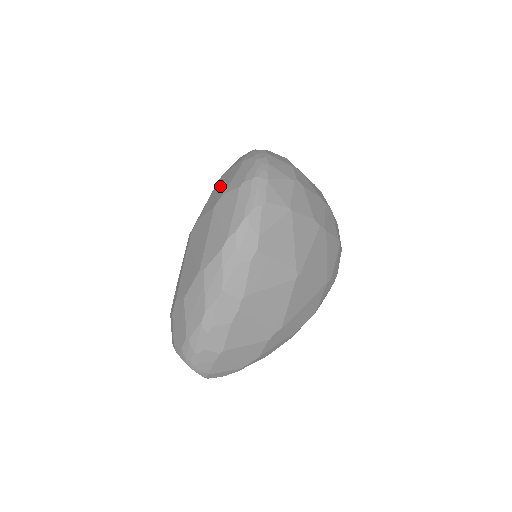
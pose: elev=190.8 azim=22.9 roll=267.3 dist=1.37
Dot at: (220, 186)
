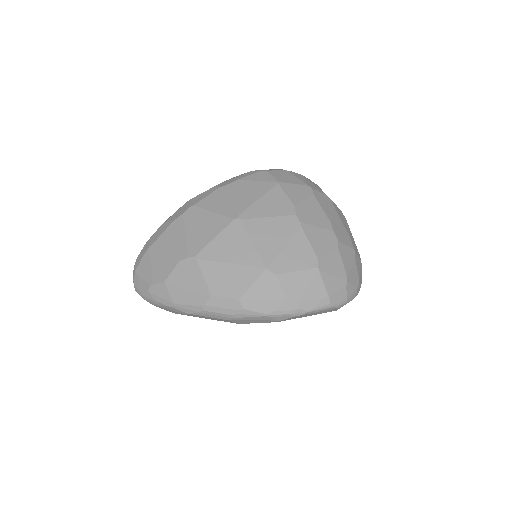
Dot at: occluded
